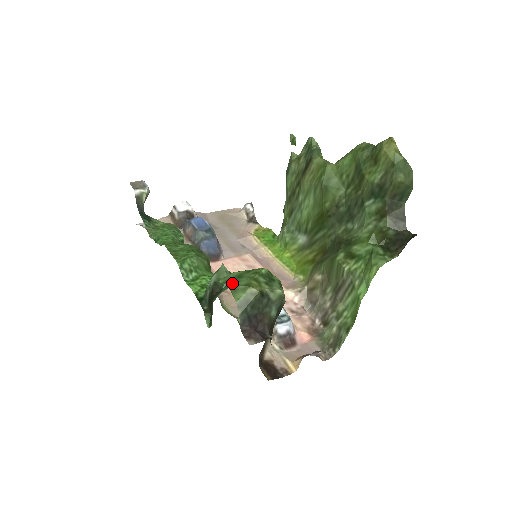
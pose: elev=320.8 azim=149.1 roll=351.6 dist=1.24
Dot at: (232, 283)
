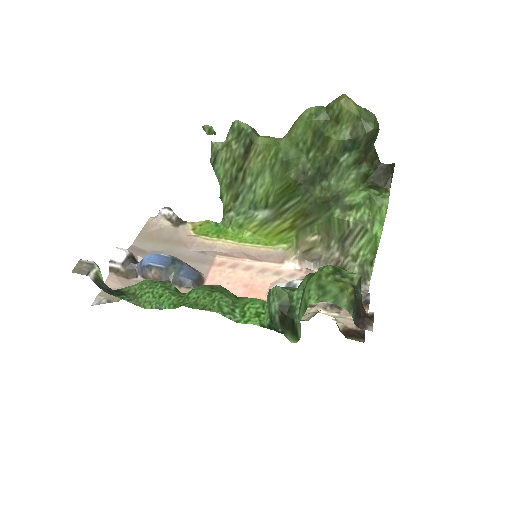
Dot at: (328, 297)
